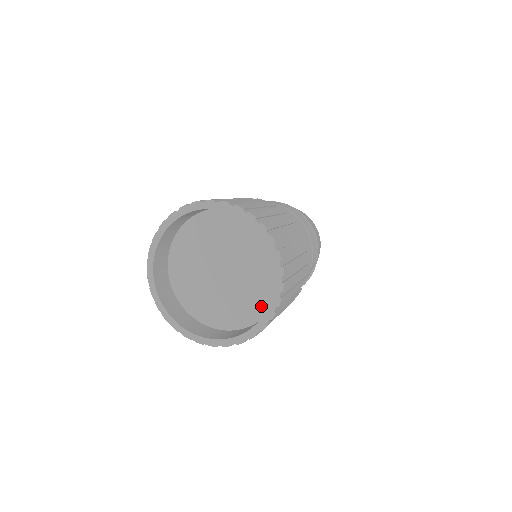
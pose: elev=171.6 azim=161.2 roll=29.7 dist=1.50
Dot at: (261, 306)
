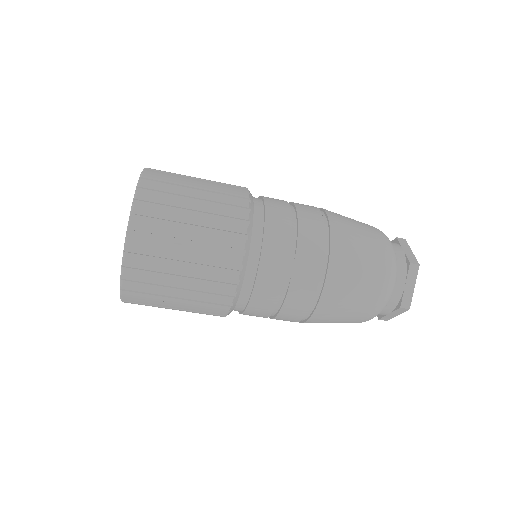
Dot at: occluded
